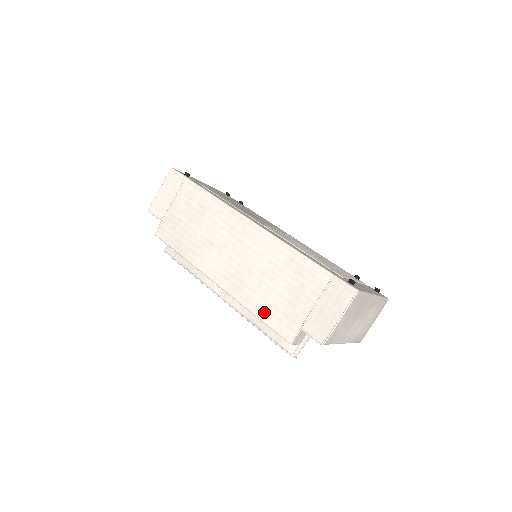
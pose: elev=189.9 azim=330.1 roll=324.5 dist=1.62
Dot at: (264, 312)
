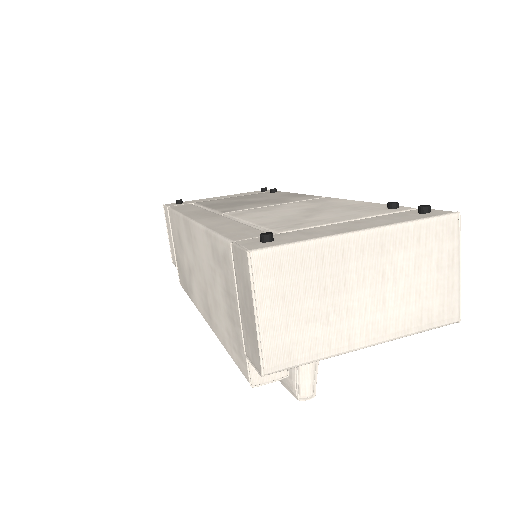
Dot at: (226, 343)
